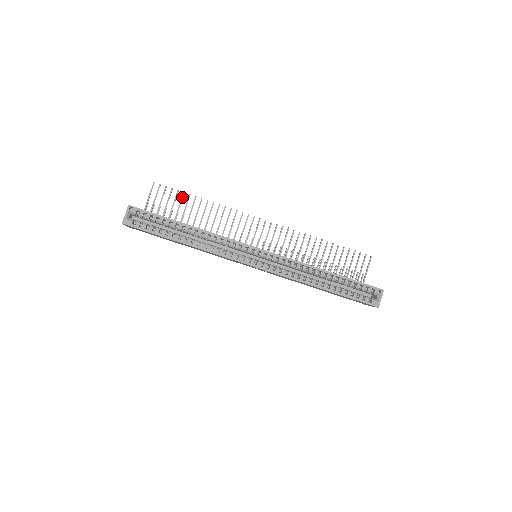
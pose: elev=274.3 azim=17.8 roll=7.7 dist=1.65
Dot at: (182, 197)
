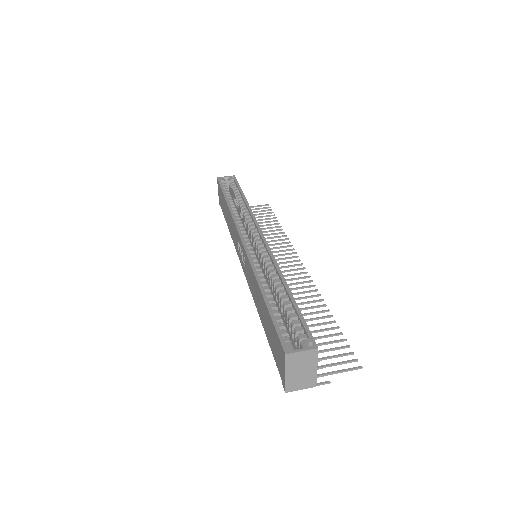
Dot at: (271, 218)
